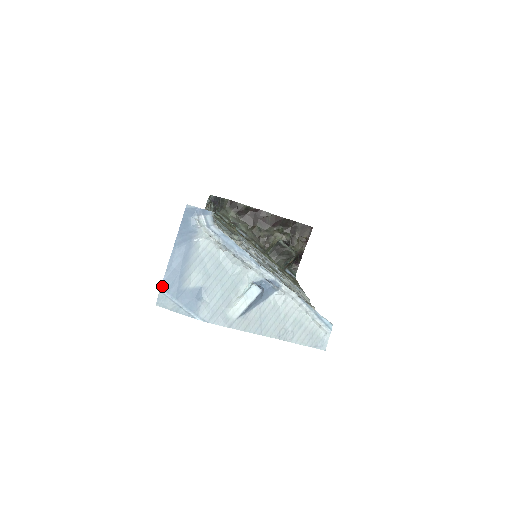
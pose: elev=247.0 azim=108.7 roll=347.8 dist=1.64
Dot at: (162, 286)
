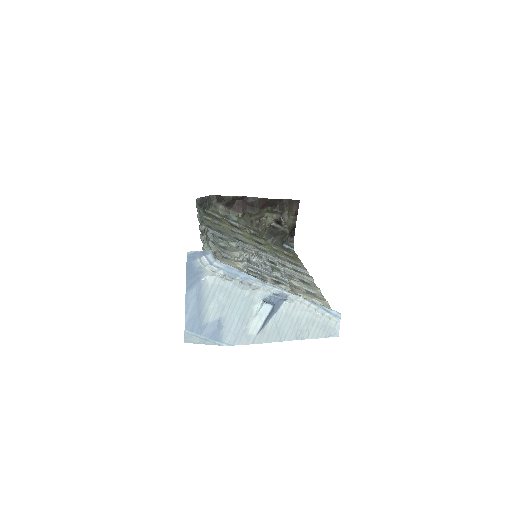
Dot at: (185, 328)
